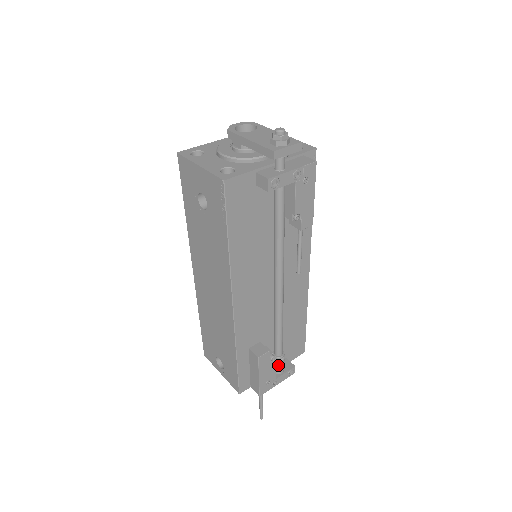
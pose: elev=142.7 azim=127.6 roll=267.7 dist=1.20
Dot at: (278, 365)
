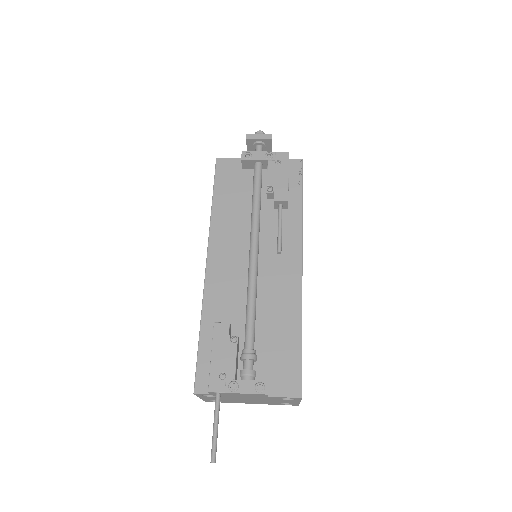
Dot at: (245, 366)
